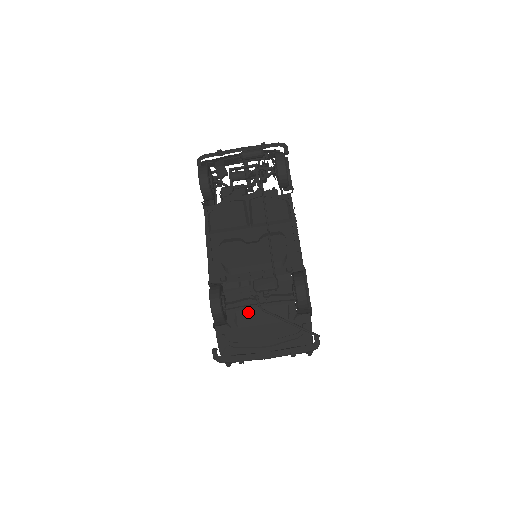
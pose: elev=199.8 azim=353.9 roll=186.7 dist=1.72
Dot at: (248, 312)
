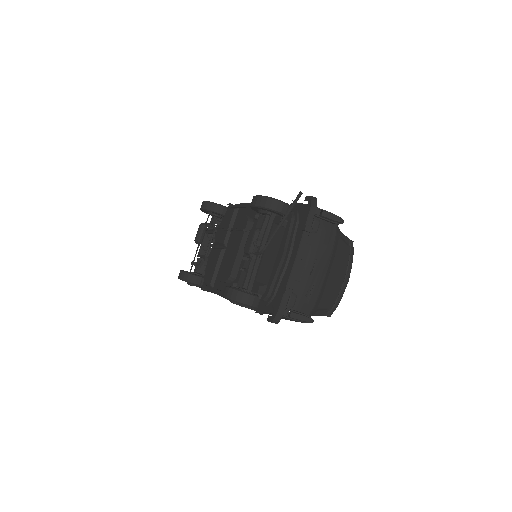
Dot at: (262, 268)
